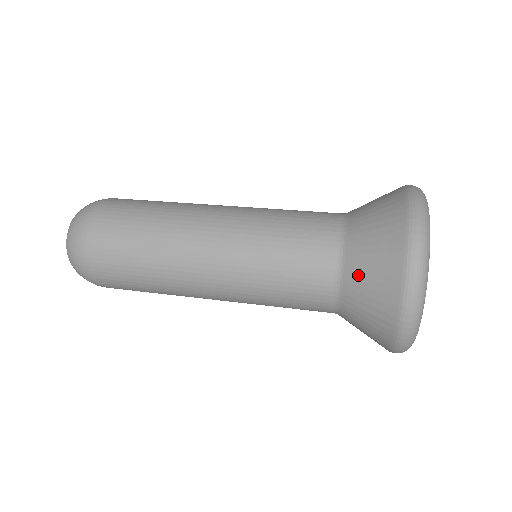
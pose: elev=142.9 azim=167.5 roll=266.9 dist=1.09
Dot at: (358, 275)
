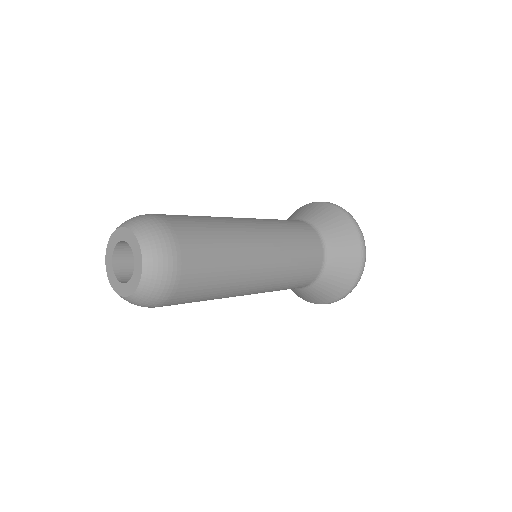
Dot at: (332, 274)
